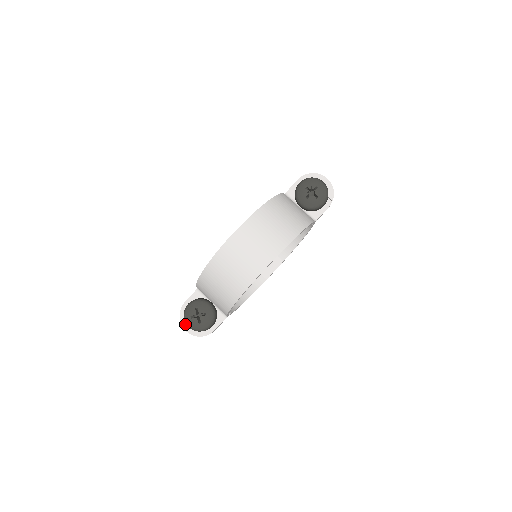
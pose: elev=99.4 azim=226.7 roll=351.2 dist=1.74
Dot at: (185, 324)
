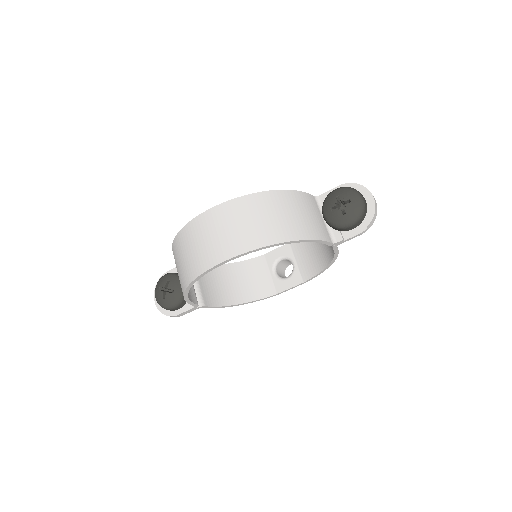
Dot at: occluded
